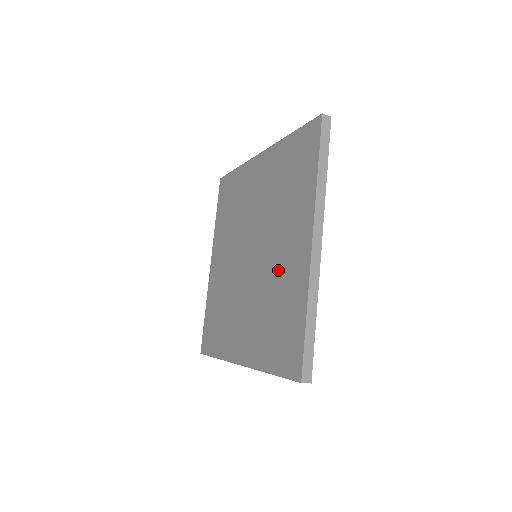
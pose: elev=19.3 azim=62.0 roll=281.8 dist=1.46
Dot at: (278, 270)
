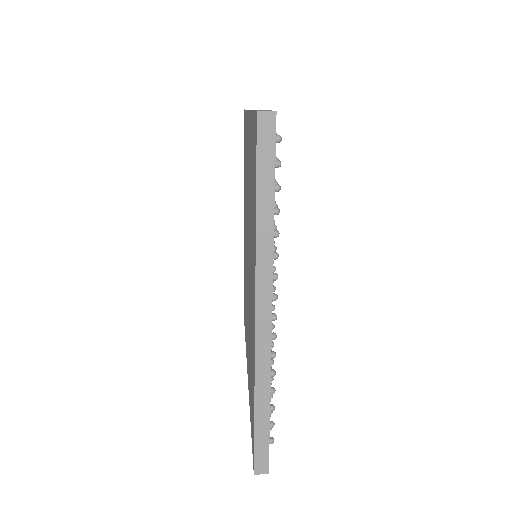
Dot at: occluded
